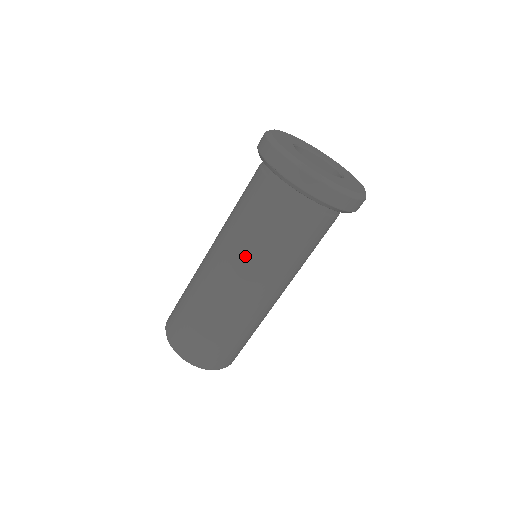
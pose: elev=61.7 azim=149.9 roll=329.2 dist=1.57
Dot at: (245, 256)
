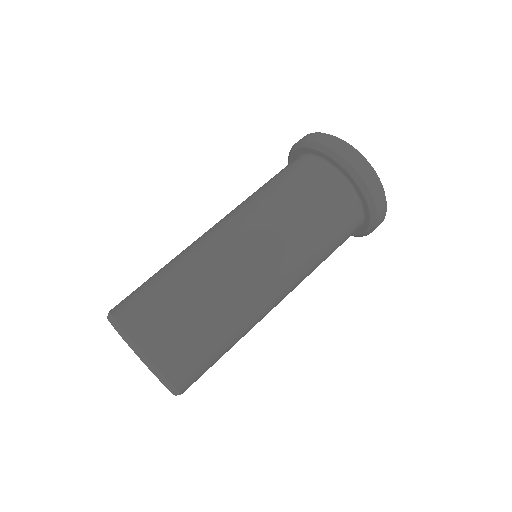
Dot at: (260, 216)
